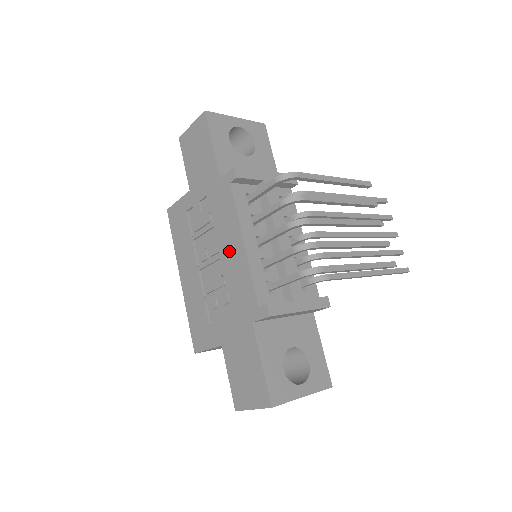
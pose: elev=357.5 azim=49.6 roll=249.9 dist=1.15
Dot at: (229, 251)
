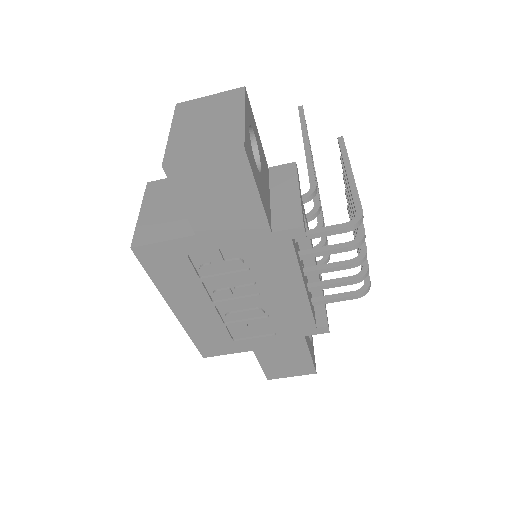
Dot at: (278, 294)
